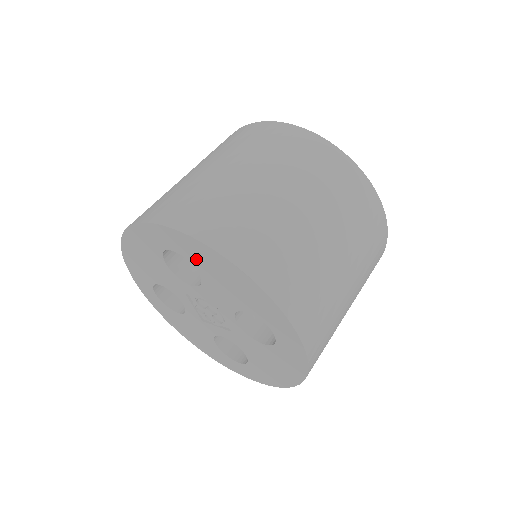
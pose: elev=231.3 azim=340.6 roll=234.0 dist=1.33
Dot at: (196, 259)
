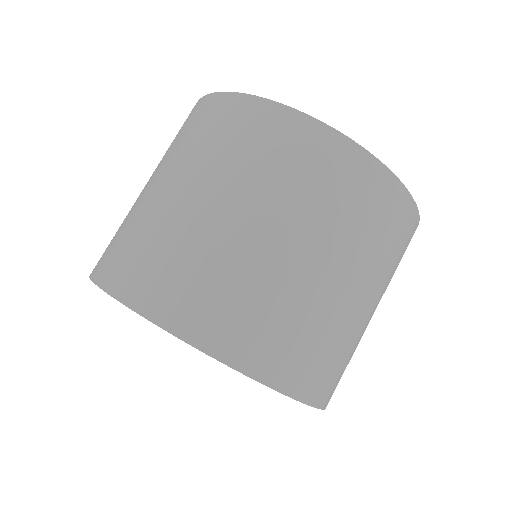
Dot at: occluded
